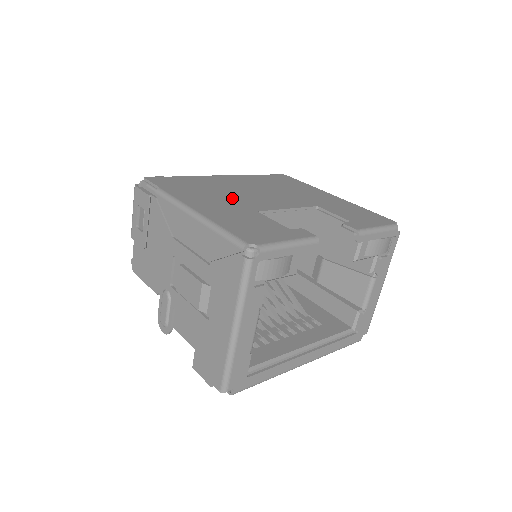
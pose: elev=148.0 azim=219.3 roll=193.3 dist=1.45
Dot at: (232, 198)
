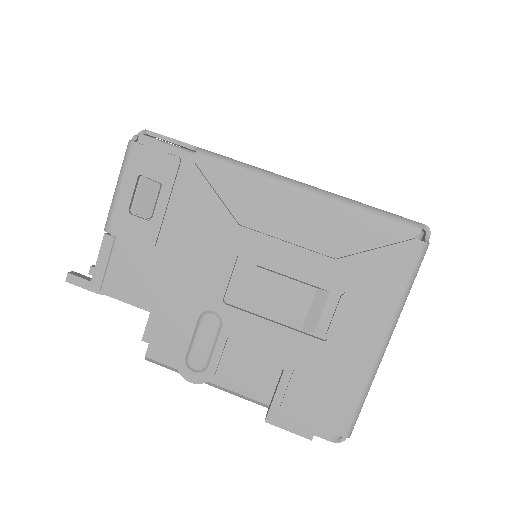
Dot at: occluded
